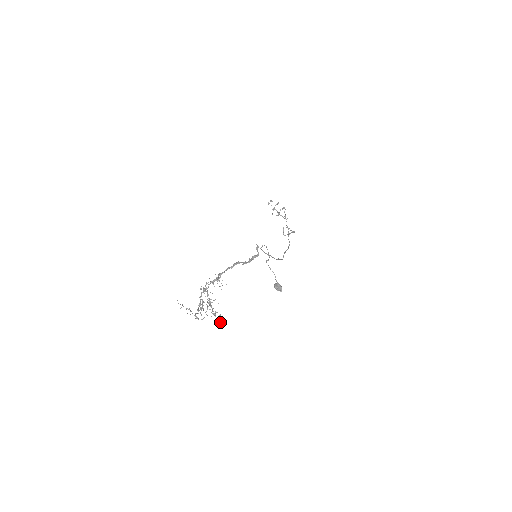
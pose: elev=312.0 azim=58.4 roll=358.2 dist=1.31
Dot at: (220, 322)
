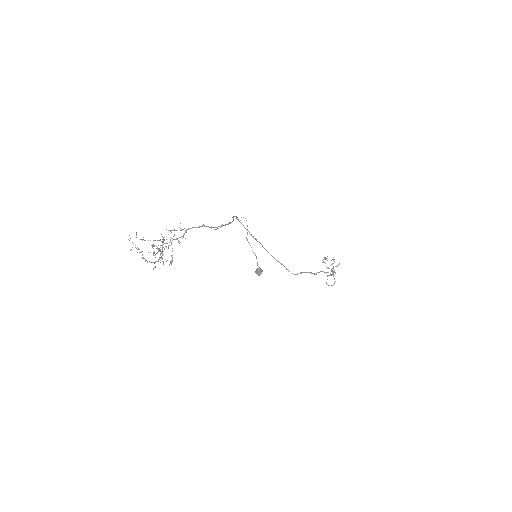
Dot at: (163, 263)
